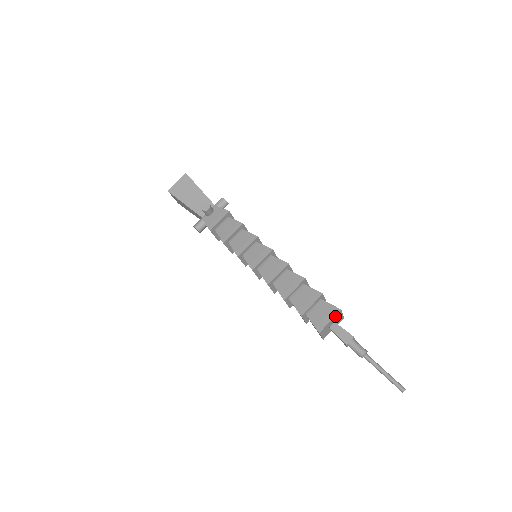
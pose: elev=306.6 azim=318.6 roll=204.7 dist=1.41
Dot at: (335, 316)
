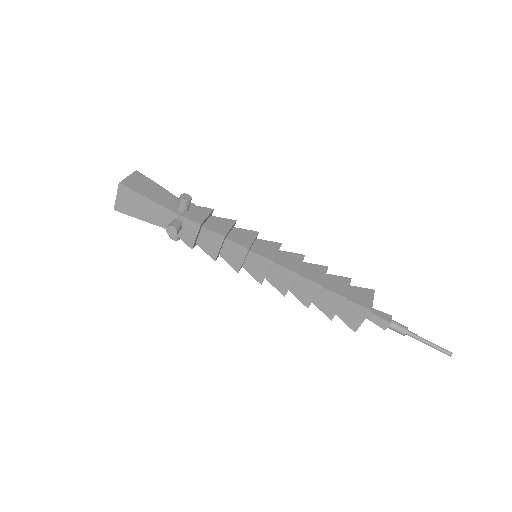
Dot at: (367, 316)
